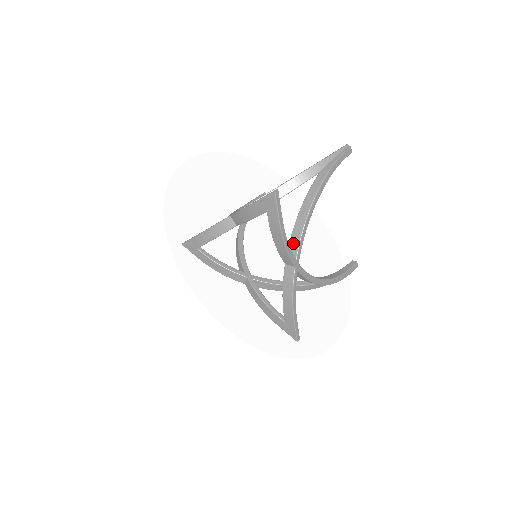
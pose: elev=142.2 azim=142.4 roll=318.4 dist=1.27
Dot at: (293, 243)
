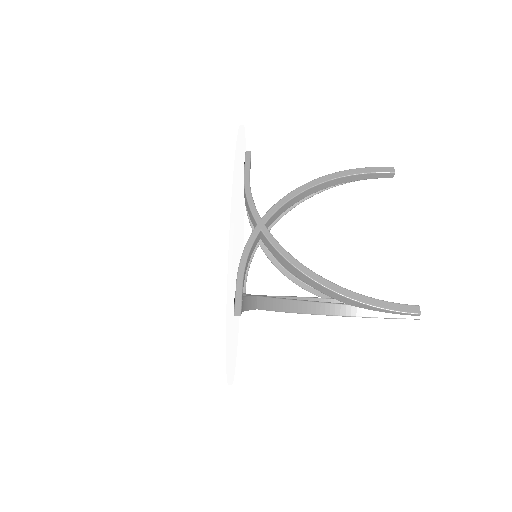
Dot at: occluded
